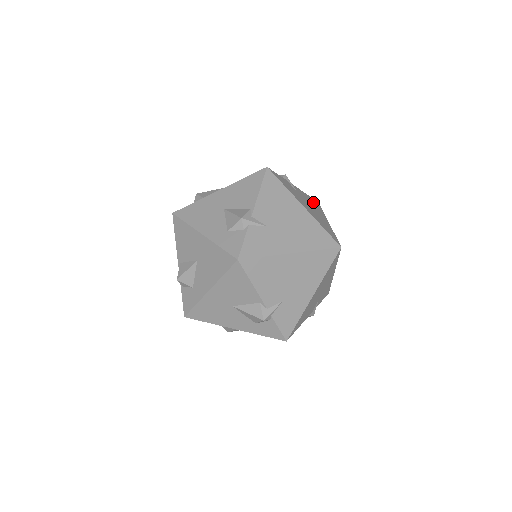
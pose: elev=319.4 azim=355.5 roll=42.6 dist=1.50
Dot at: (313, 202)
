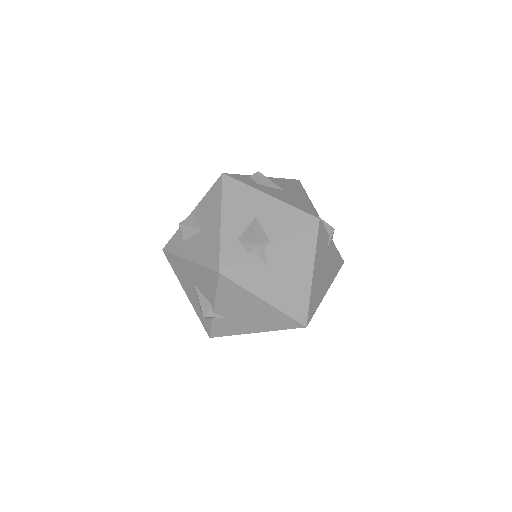
Dot at: (336, 263)
